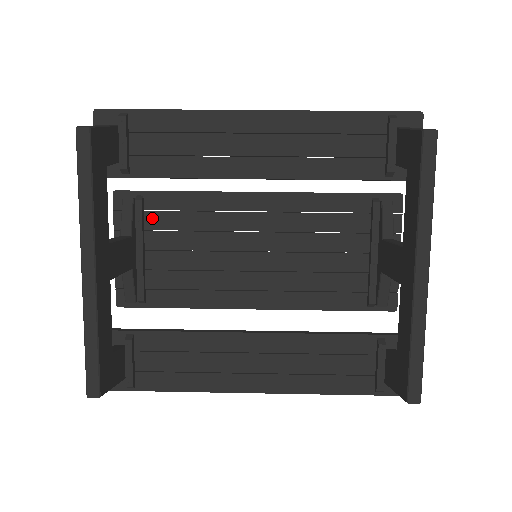
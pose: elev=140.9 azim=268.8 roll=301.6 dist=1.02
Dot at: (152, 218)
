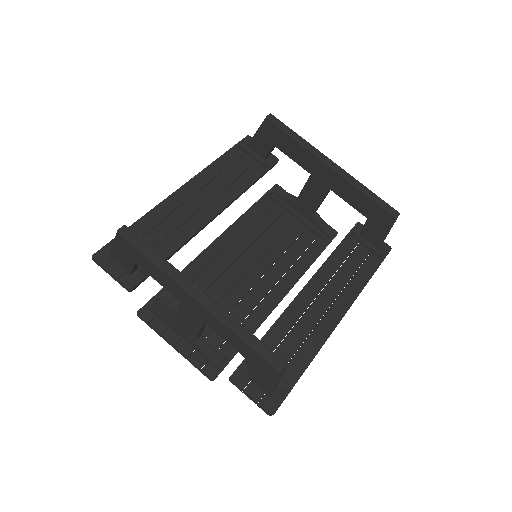
Dot at: (176, 305)
